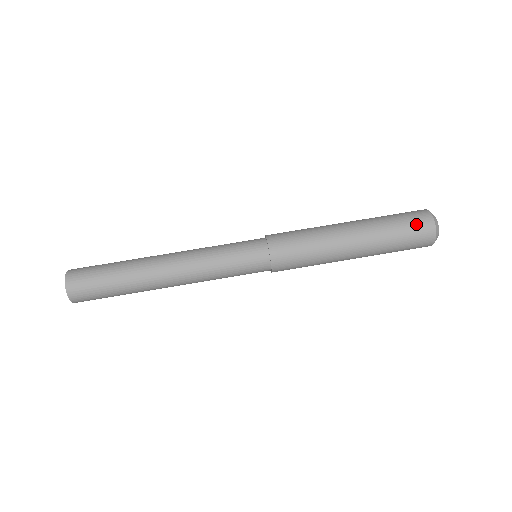
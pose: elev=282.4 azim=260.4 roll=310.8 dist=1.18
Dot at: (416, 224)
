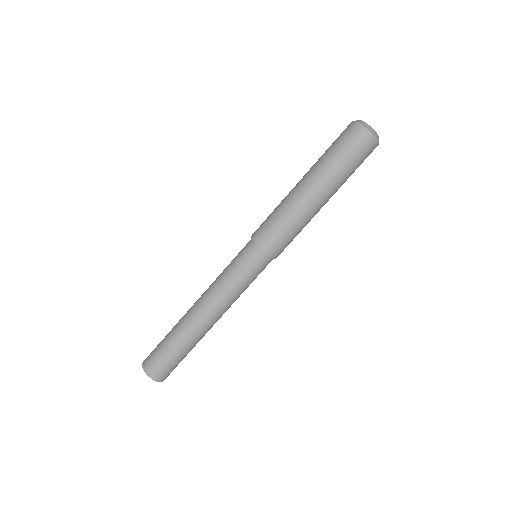
Dot at: (345, 136)
